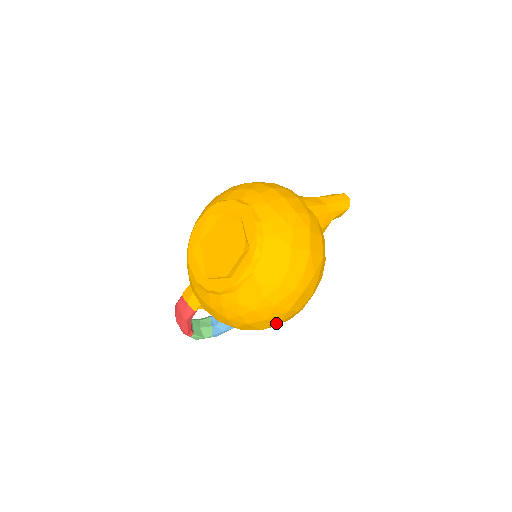
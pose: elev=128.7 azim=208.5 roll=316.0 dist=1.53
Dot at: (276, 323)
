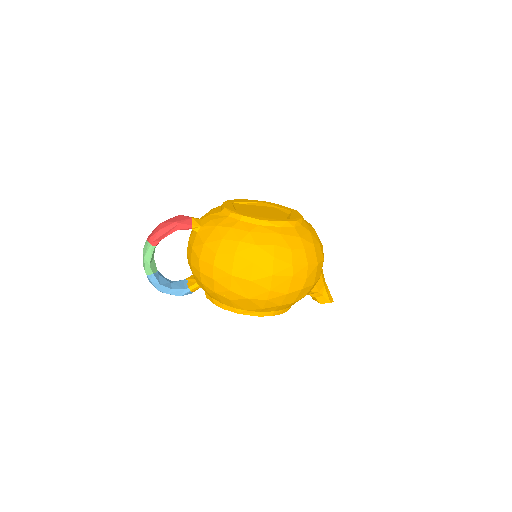
Dot at: (250, 278)
